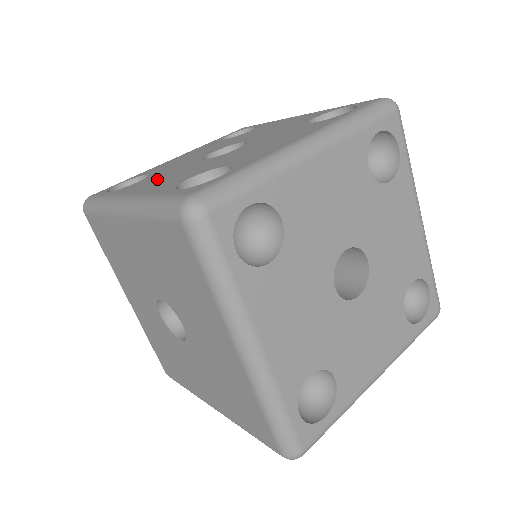
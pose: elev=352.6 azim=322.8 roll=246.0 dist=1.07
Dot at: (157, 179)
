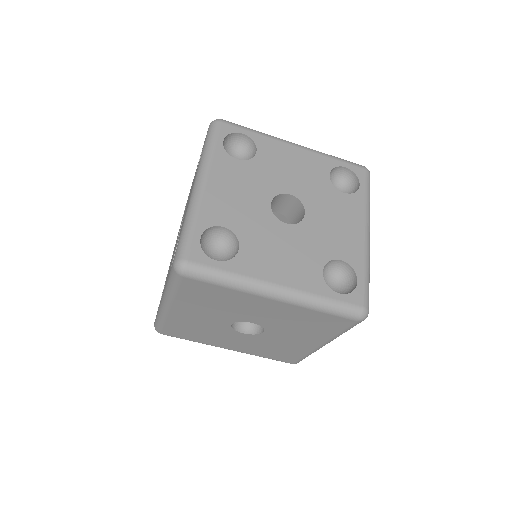
Dot at: occluded
